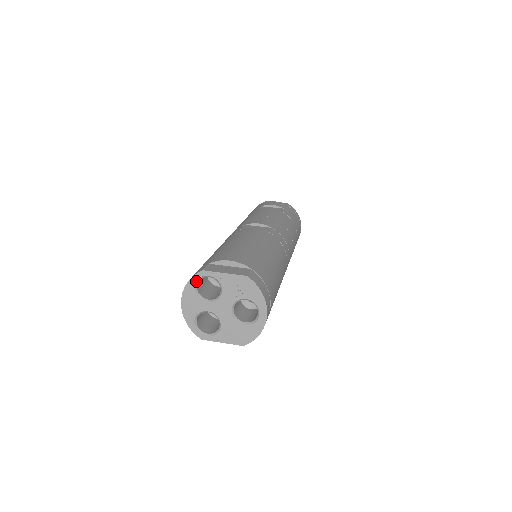
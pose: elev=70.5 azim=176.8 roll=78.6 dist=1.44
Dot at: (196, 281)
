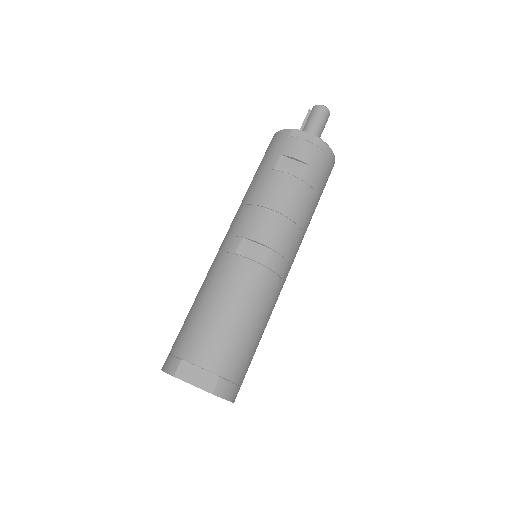
Dot at: occluded
